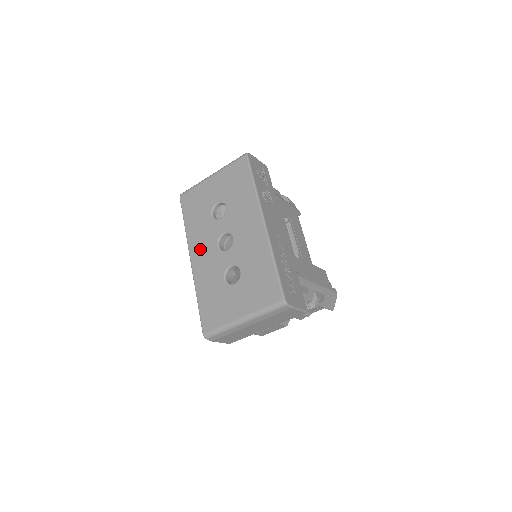
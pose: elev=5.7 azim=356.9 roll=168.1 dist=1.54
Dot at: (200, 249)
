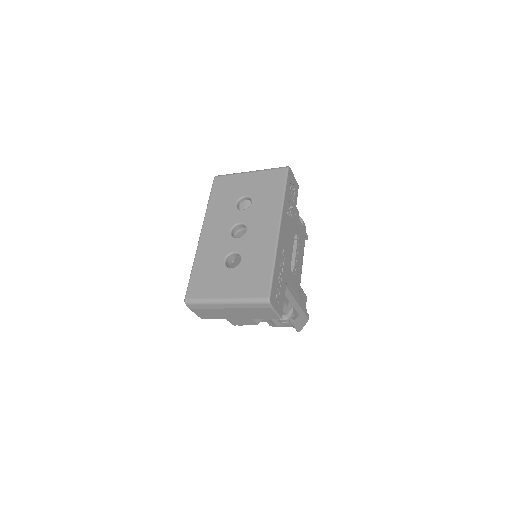
Dot at: (213, 228)
